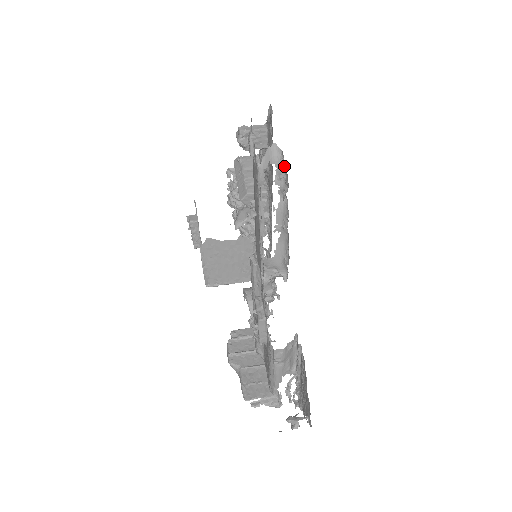
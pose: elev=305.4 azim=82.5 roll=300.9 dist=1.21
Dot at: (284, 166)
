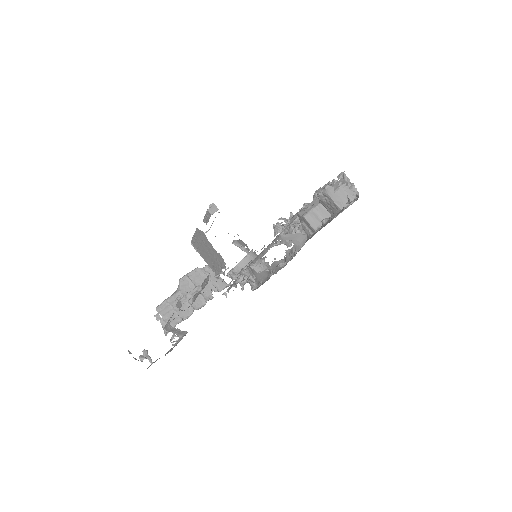
Dot at: occluded
